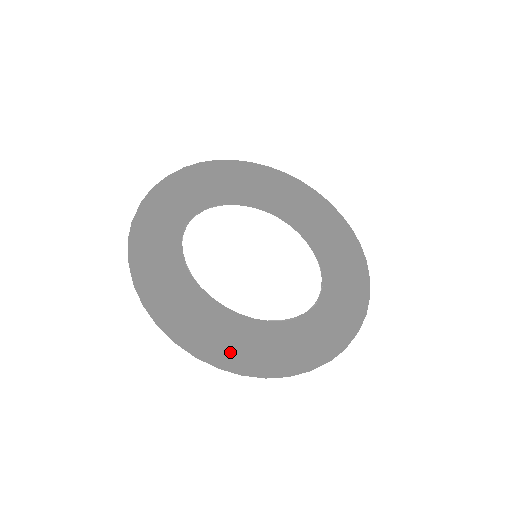
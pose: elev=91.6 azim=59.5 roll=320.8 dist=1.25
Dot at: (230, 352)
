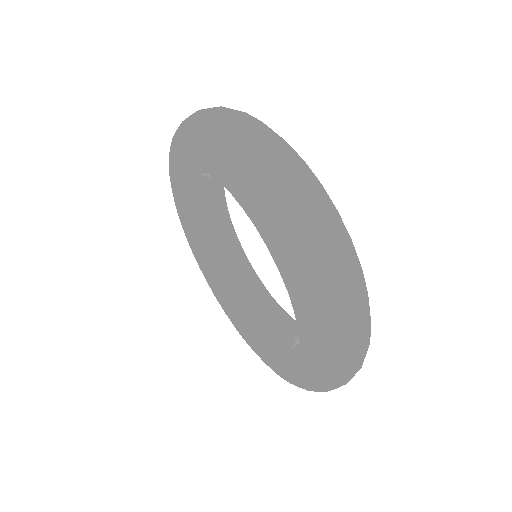
Dot at: (302, 160)
